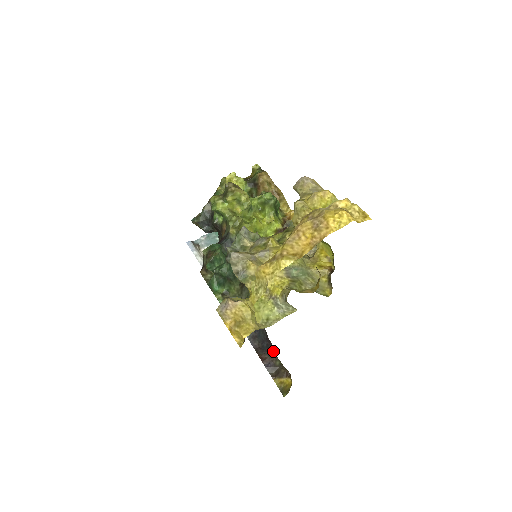
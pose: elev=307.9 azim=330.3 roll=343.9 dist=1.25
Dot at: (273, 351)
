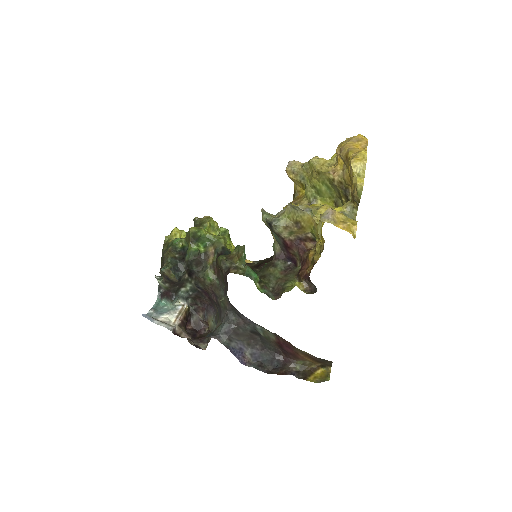
Dot at: (287, 362)
